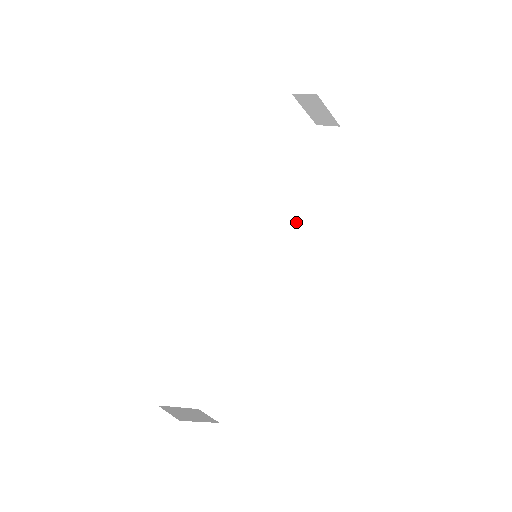
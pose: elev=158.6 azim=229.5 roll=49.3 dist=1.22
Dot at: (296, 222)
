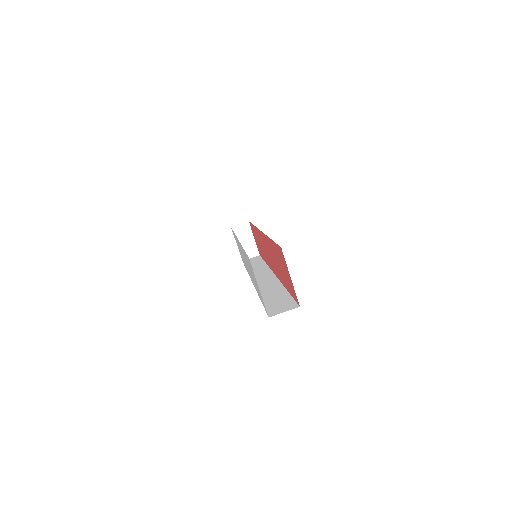
Dot at: occluded
